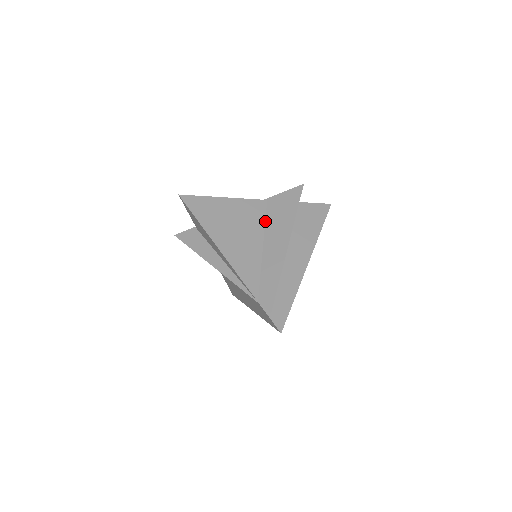
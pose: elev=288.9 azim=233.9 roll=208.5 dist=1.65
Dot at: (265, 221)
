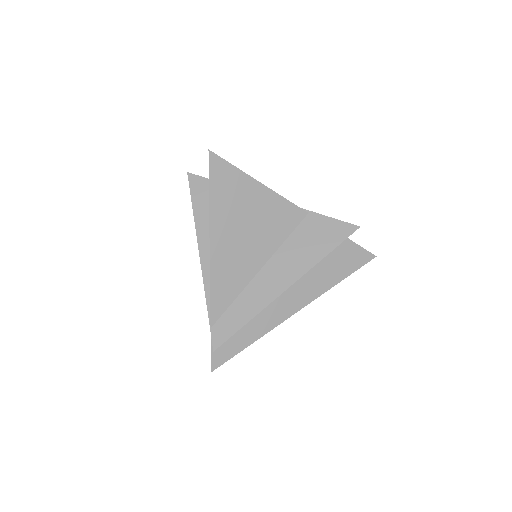
Dot at: (286, 239)
